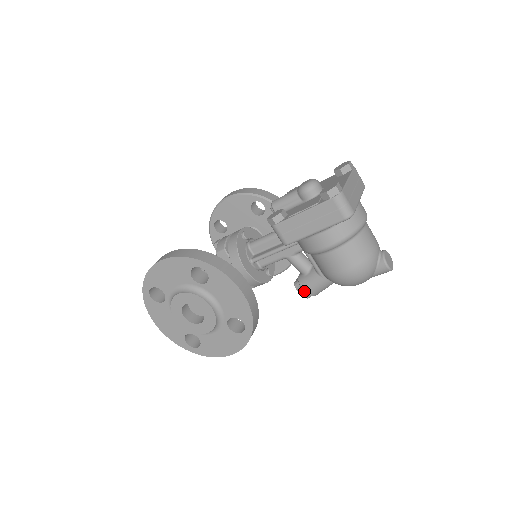
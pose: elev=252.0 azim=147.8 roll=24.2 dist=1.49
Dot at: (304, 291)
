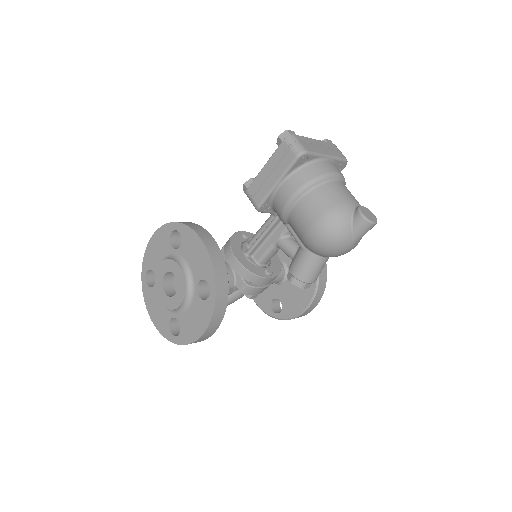
Dot at: (292, 275)
